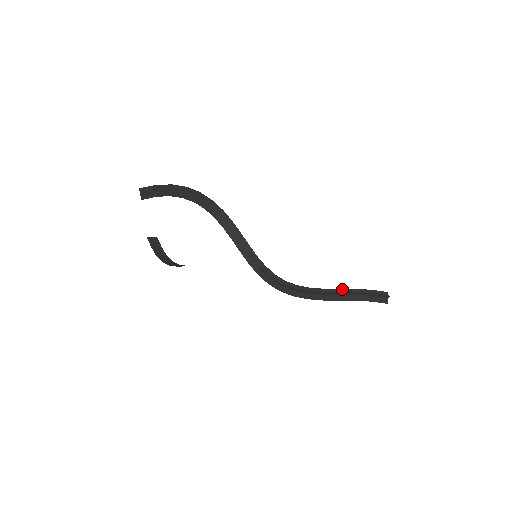
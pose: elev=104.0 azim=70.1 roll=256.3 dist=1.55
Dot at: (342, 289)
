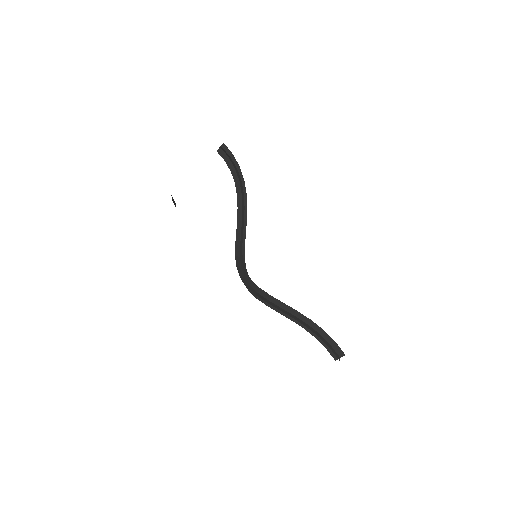
Dot at: occluded
